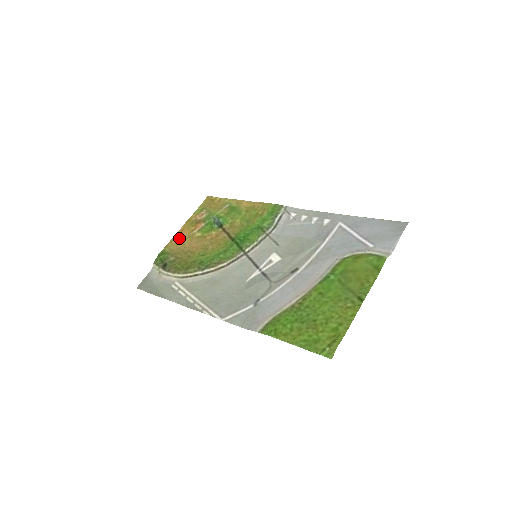
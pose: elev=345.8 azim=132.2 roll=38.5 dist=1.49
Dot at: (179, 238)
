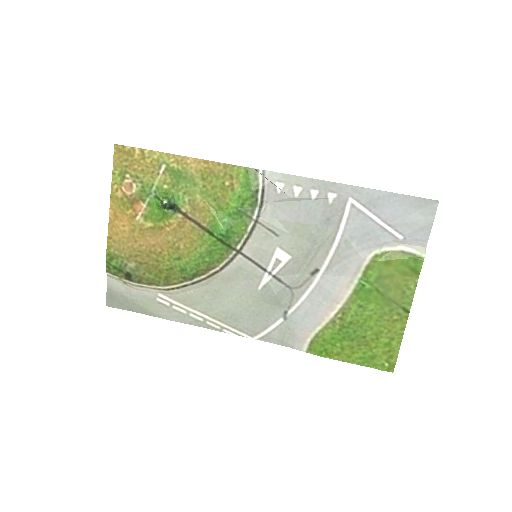
Dot at: (119, 231)
